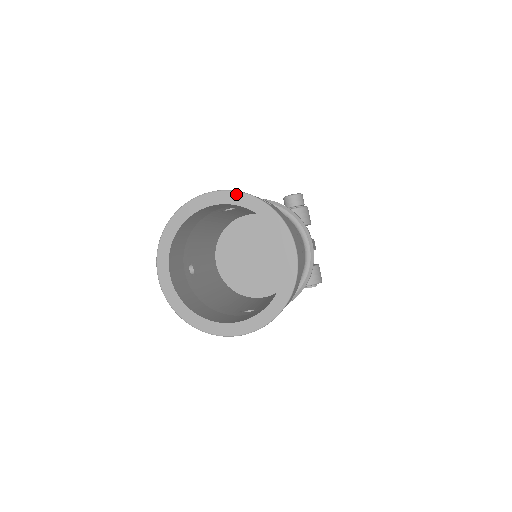
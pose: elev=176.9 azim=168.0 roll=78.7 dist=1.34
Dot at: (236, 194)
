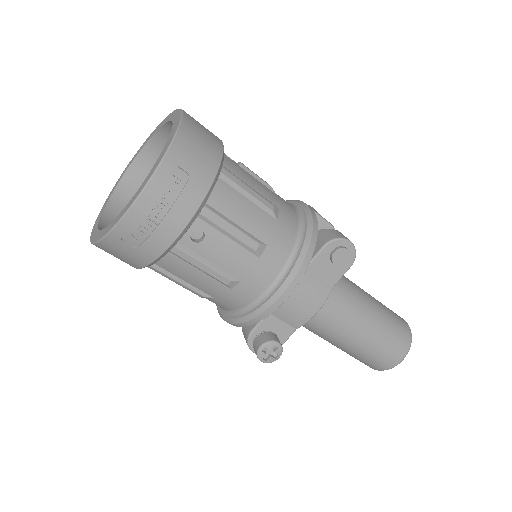
Dot at: (147, 139)
